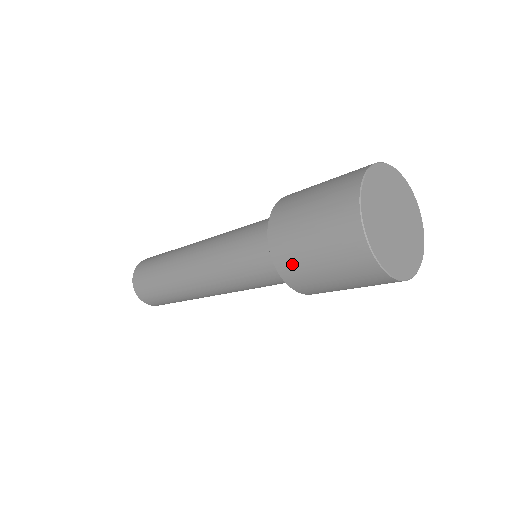
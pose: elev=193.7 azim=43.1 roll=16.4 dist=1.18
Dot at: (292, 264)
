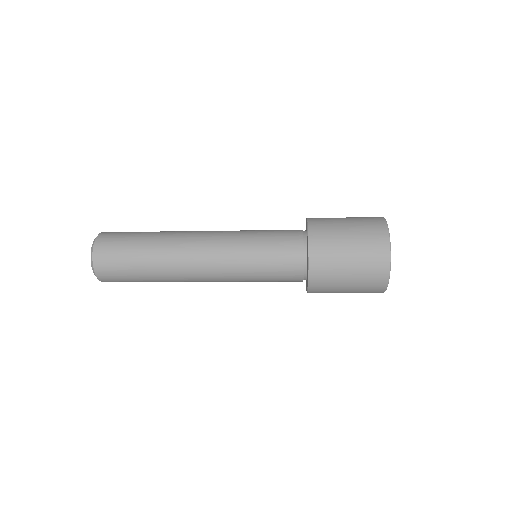
Dot at: (324, 291)
